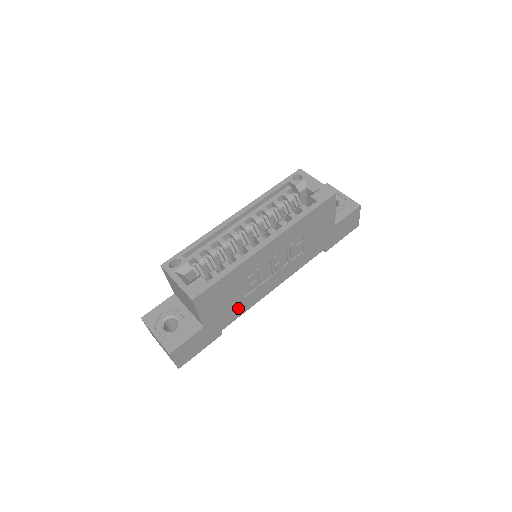
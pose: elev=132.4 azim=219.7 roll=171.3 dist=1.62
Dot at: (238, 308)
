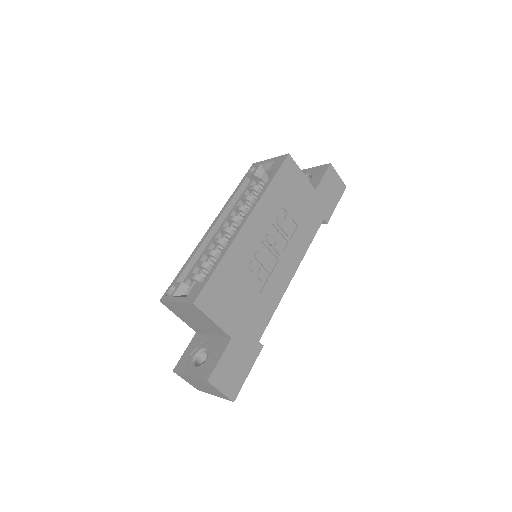
Dot at: (261, 308)
